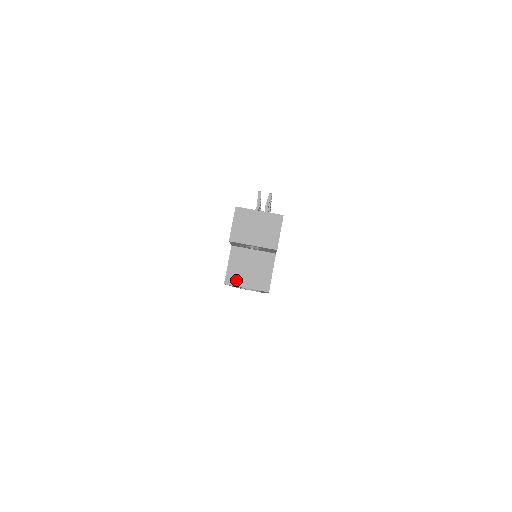
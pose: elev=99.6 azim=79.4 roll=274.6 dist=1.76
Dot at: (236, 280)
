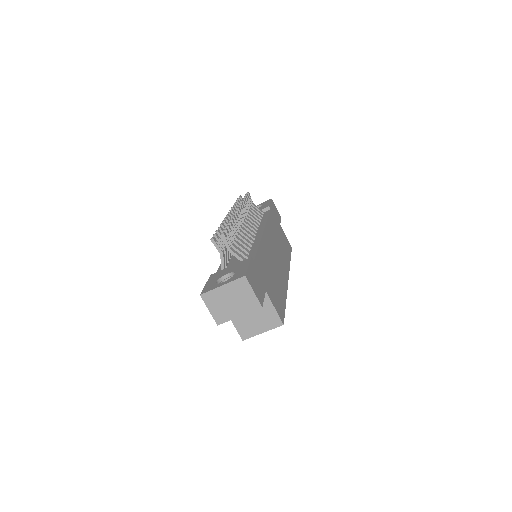
Dot at: (250, 332)
